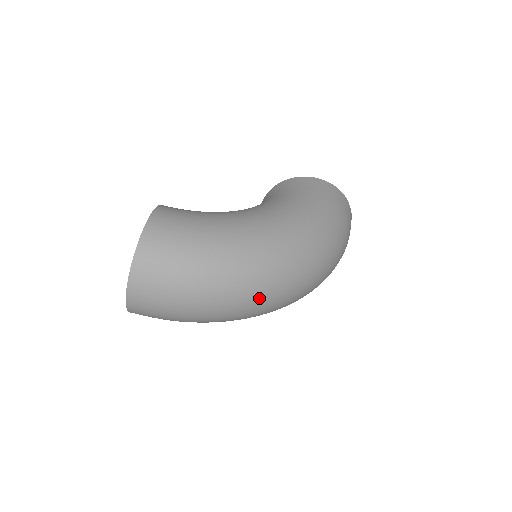
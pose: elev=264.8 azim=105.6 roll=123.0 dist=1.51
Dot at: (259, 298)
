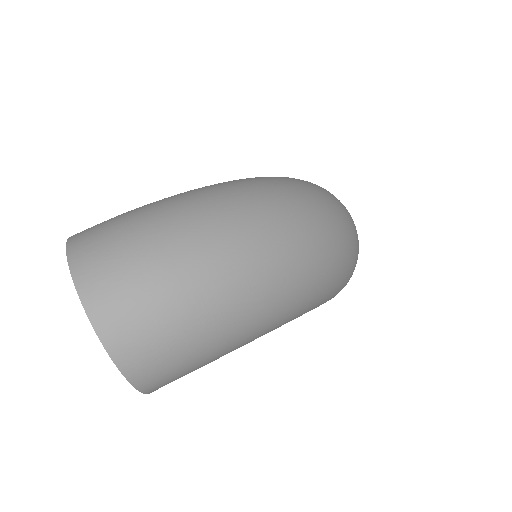
Dot at: (272, 217)
